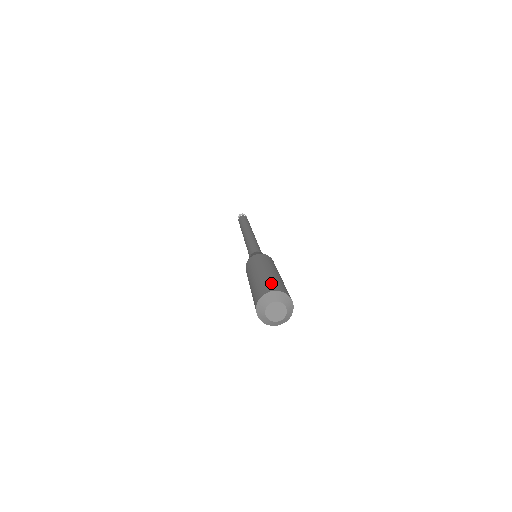
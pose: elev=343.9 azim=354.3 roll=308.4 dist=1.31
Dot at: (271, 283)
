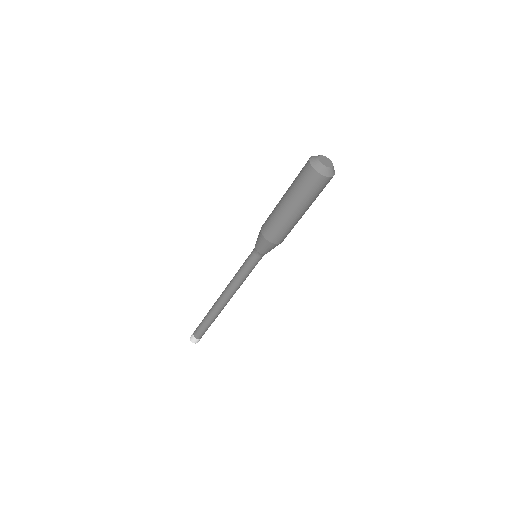
Dot at: occluded
